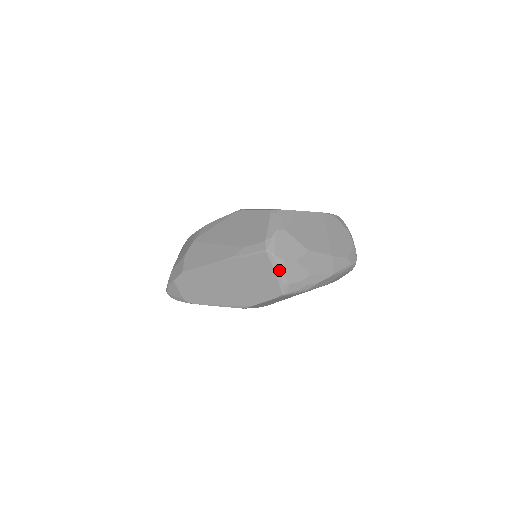
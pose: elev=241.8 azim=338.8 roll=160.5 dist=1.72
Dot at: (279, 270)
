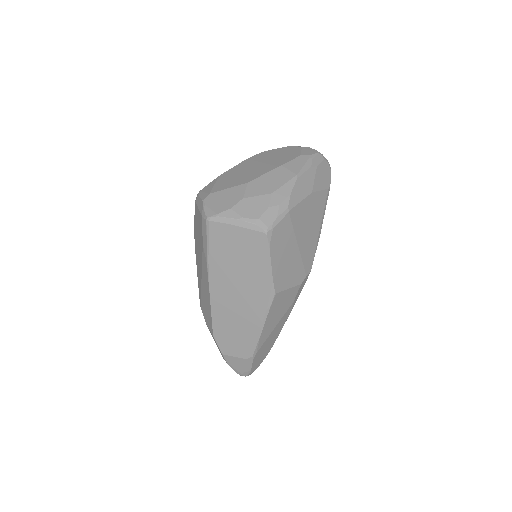
Dot at: (235, 219)
